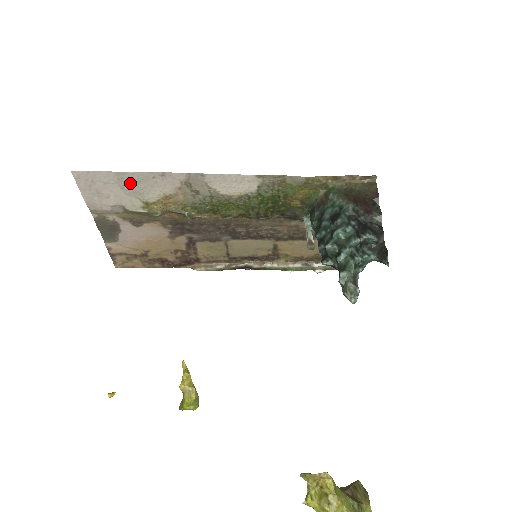
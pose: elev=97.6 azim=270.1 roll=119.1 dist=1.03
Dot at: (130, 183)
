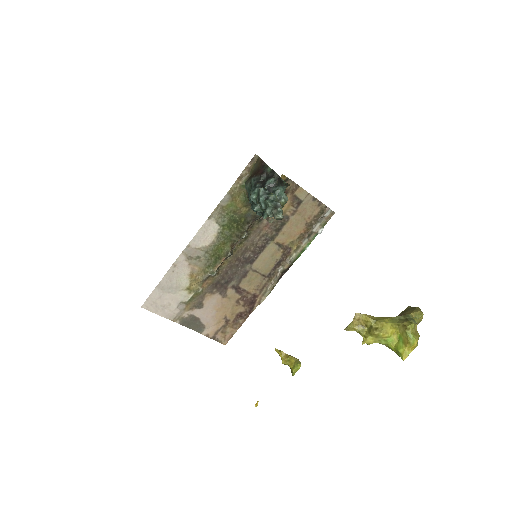
Dot at: (168, 286)
